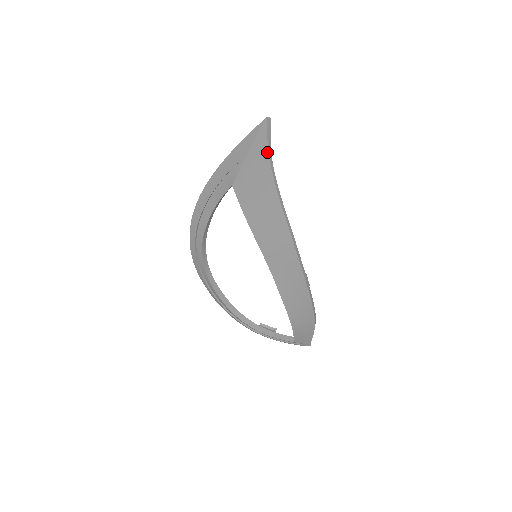
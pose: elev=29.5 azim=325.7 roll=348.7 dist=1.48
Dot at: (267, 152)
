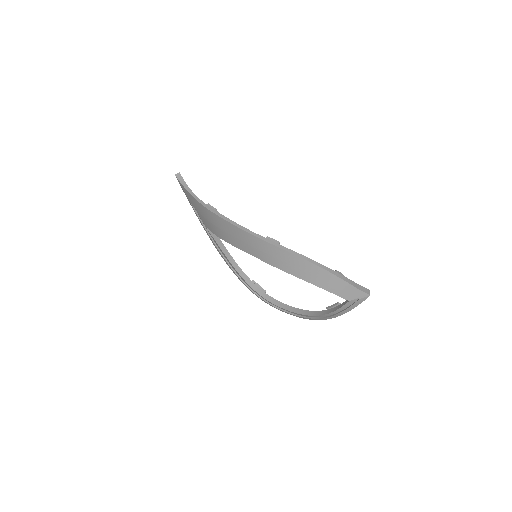
Dot at: (186, 190)
